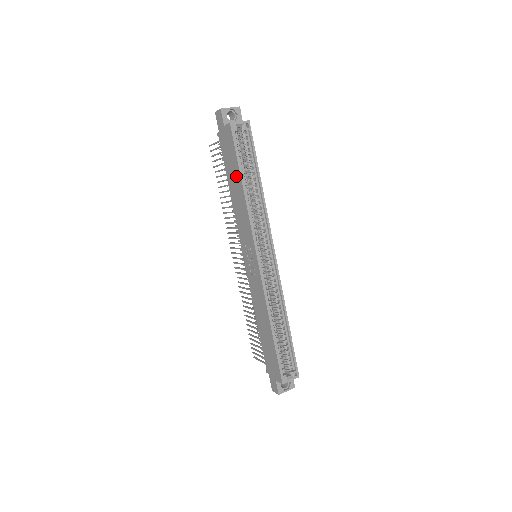
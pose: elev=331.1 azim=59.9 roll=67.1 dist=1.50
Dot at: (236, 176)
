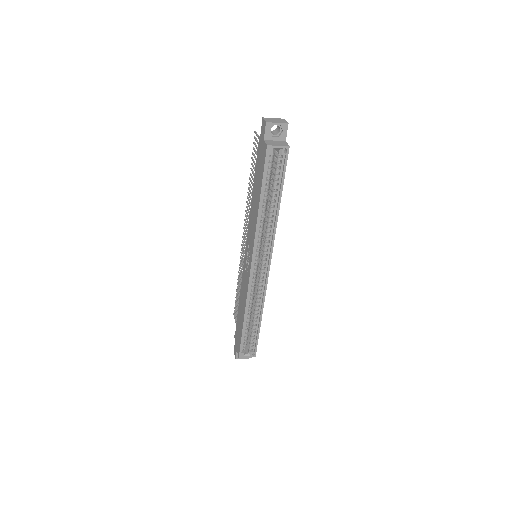
Dot at: (258, 191)
